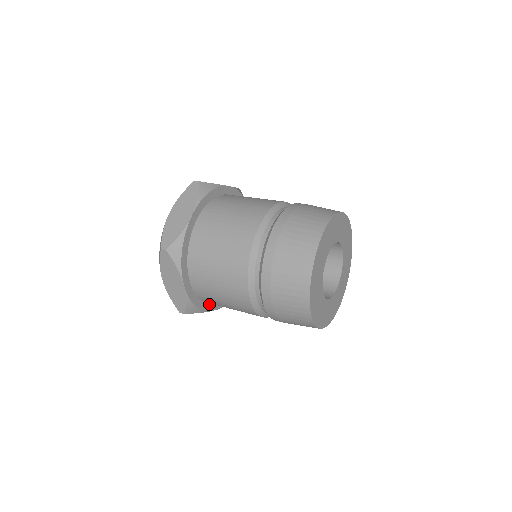
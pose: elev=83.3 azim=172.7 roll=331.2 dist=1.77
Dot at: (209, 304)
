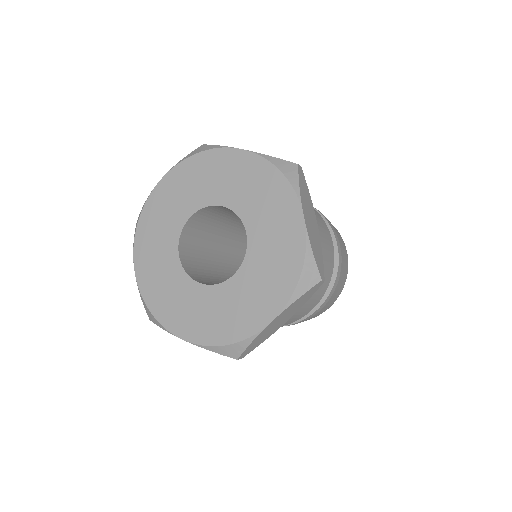
Dot at: occluded
